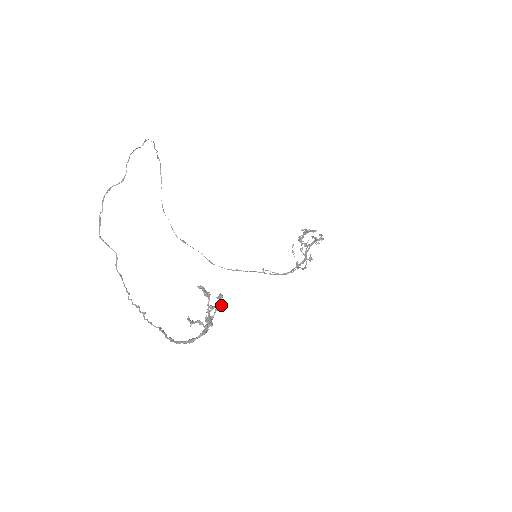
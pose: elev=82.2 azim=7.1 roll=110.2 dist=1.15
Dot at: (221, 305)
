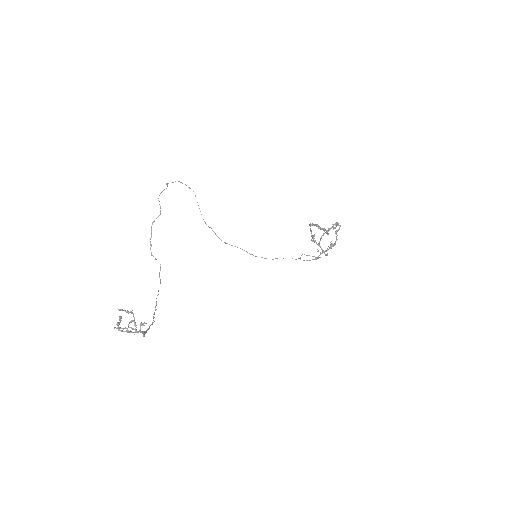
Dot at: (131, 320)
